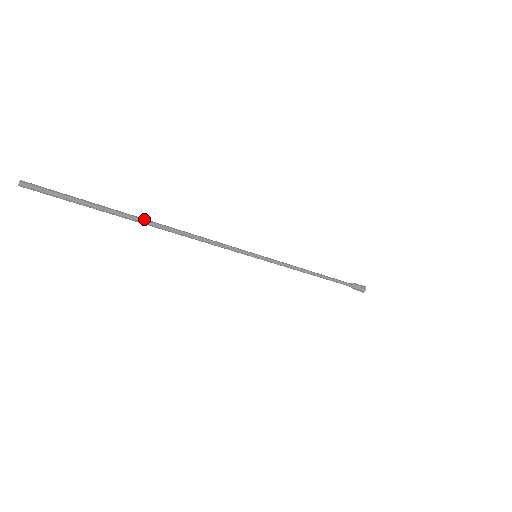
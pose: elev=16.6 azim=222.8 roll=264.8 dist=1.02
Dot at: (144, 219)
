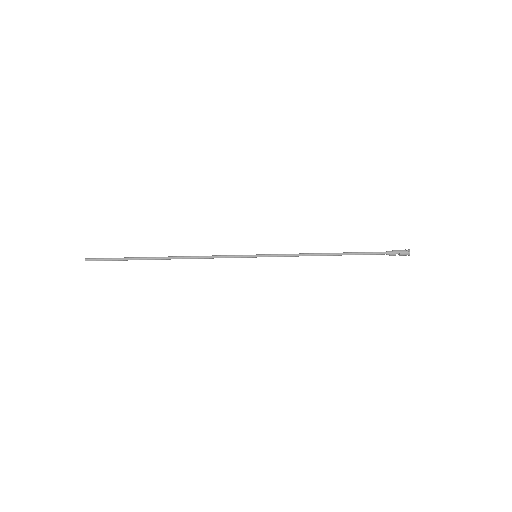
Dot at: (157, 259)
